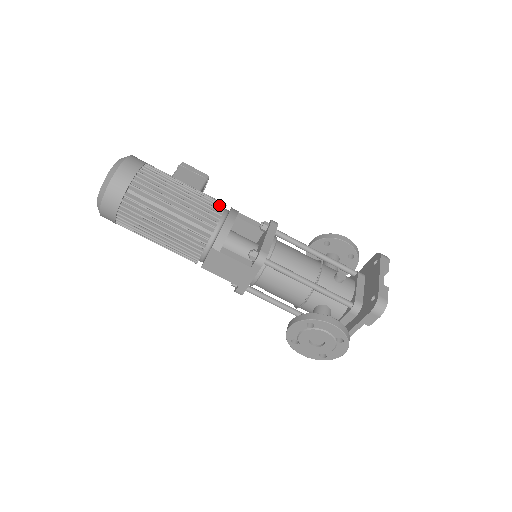
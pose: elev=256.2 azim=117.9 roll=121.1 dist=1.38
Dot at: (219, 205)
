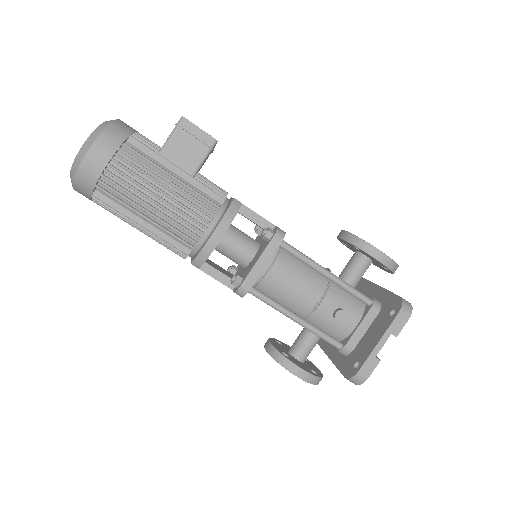
Dot at: (206, 215)
